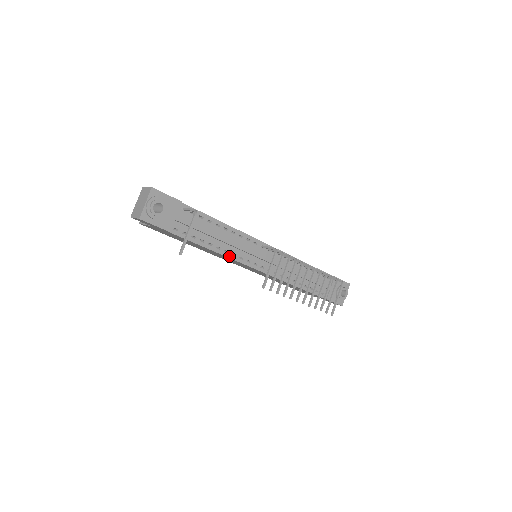
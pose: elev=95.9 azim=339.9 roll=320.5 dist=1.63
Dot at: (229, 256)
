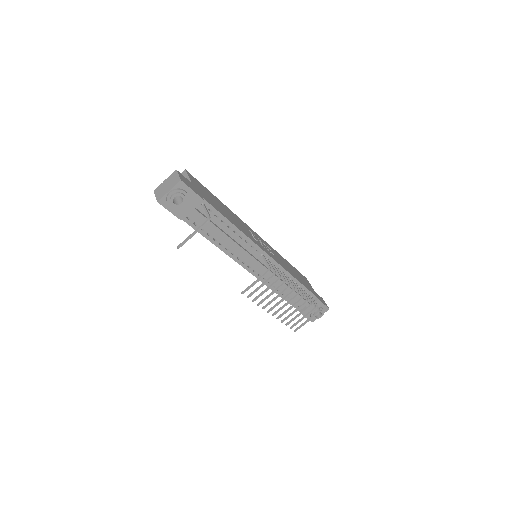
Dot at: (228, 253)
